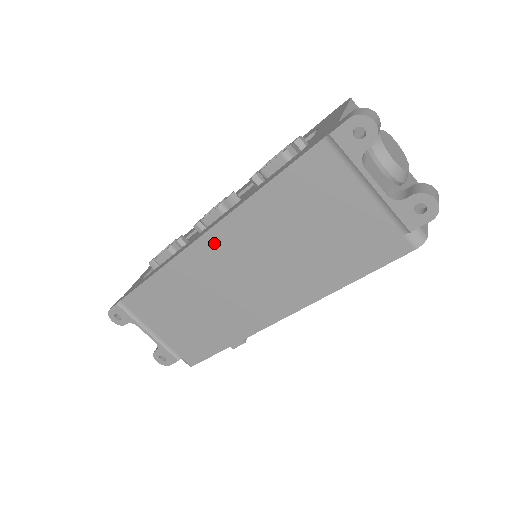
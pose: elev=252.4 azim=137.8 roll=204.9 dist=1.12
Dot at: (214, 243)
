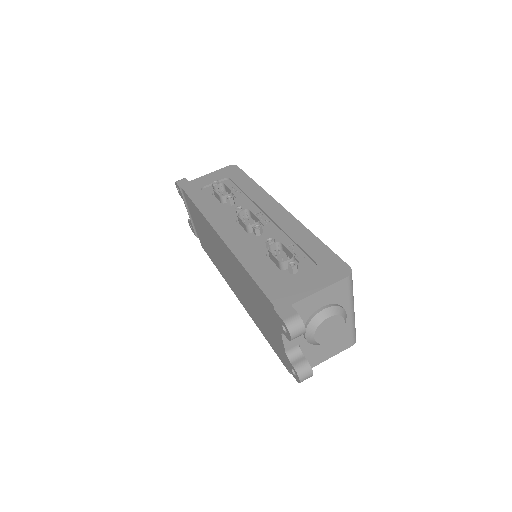
Dot at: (223, 245)
